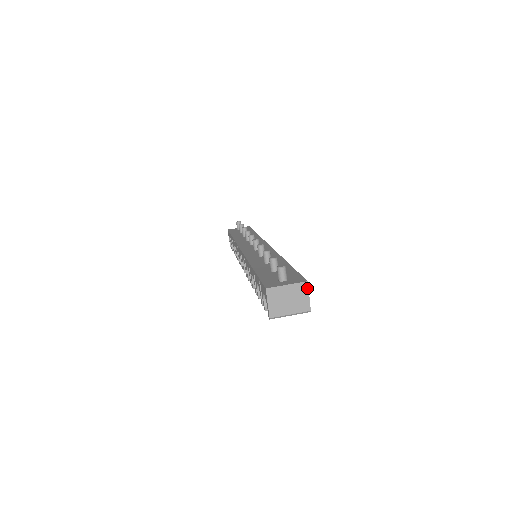
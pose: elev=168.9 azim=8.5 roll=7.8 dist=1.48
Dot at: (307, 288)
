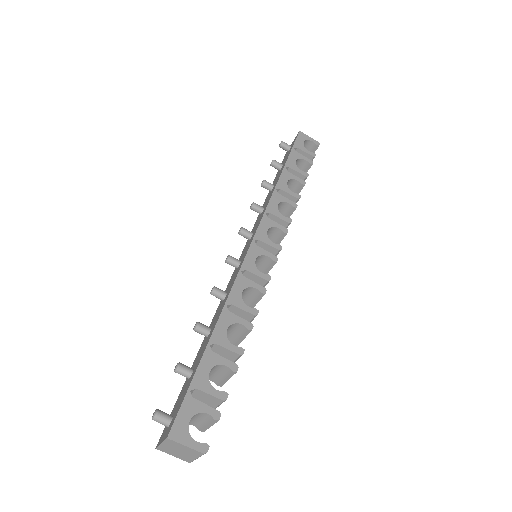
Dot at: (175, 442)
